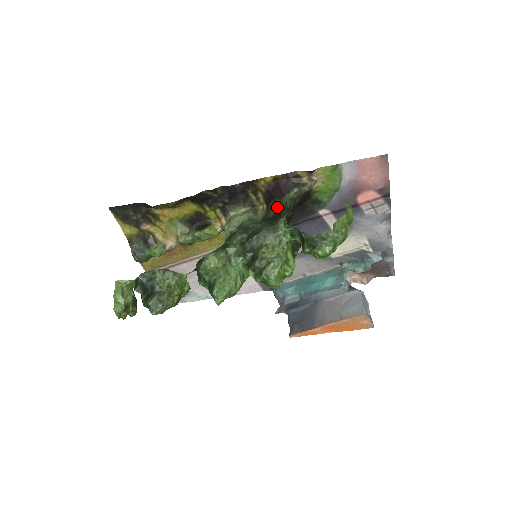
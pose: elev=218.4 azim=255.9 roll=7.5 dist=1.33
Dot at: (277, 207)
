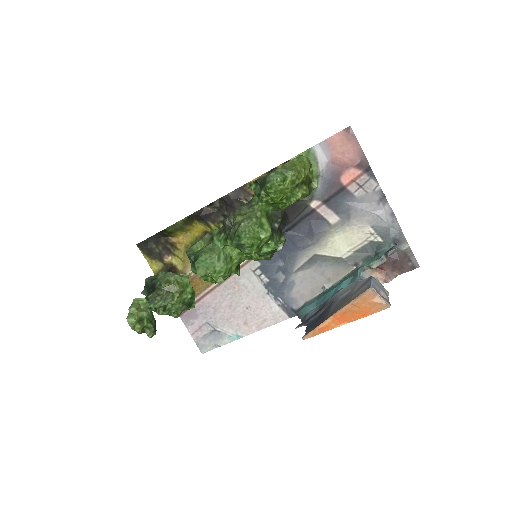
Dot at: occluded
